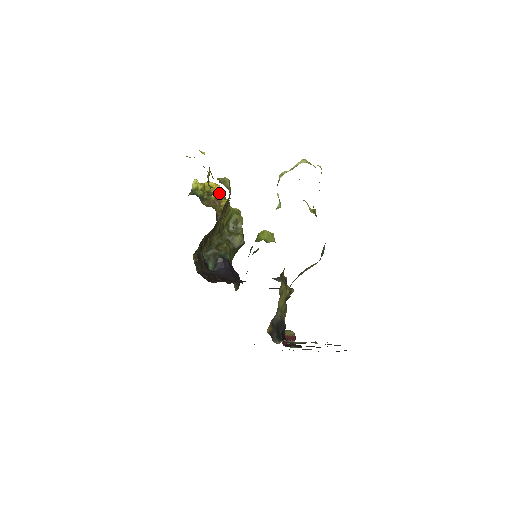
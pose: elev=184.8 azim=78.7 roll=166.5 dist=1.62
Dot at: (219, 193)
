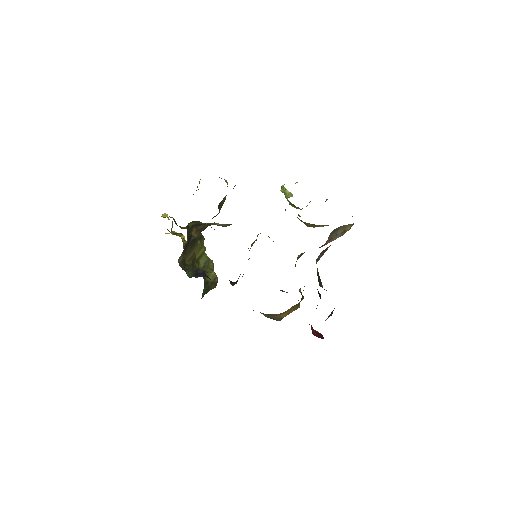
Dot at: (185, 241)
